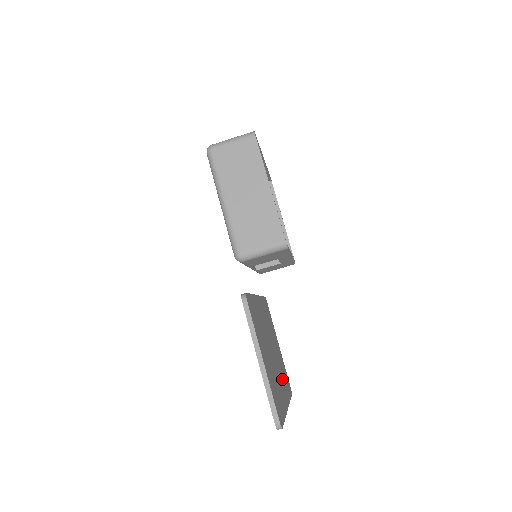
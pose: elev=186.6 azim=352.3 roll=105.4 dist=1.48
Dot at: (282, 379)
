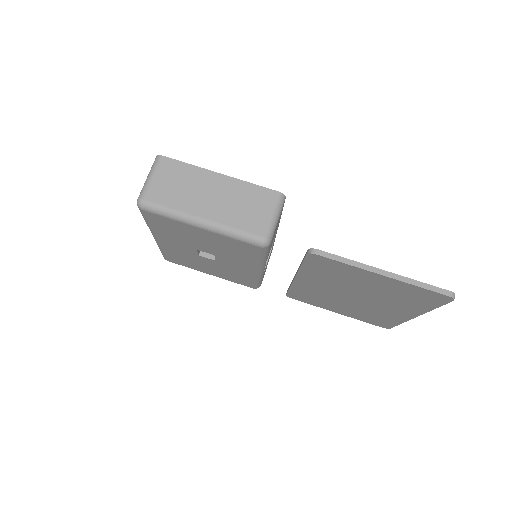
Dot at: occluded
